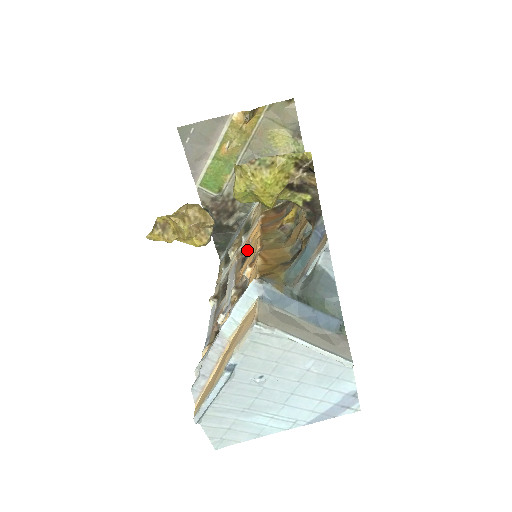
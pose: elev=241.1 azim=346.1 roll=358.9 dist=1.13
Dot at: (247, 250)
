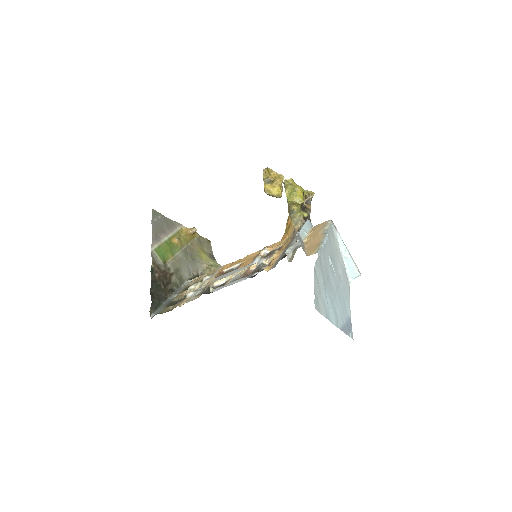
Dot at: occluded
